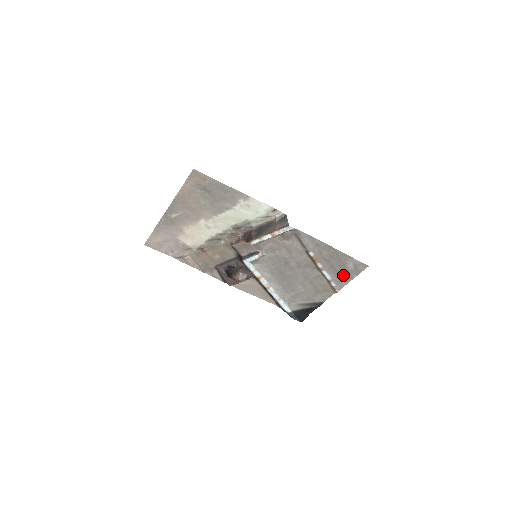
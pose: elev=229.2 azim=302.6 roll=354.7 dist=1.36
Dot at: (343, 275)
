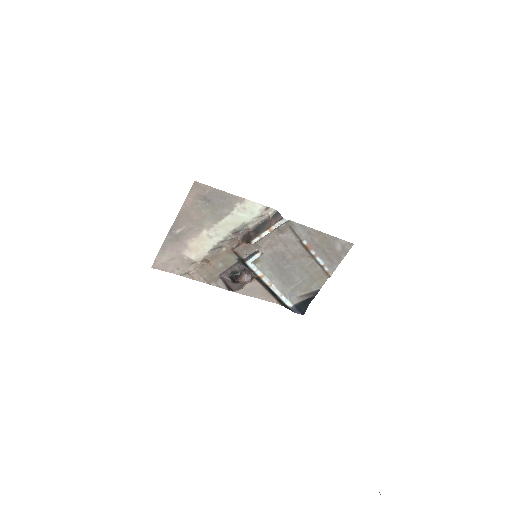
Dot at: (334, 258)
